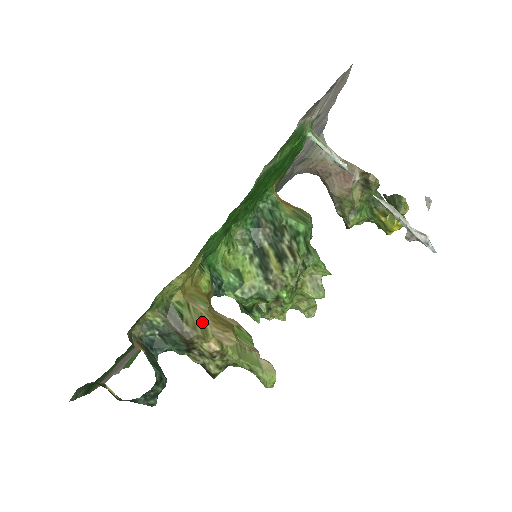
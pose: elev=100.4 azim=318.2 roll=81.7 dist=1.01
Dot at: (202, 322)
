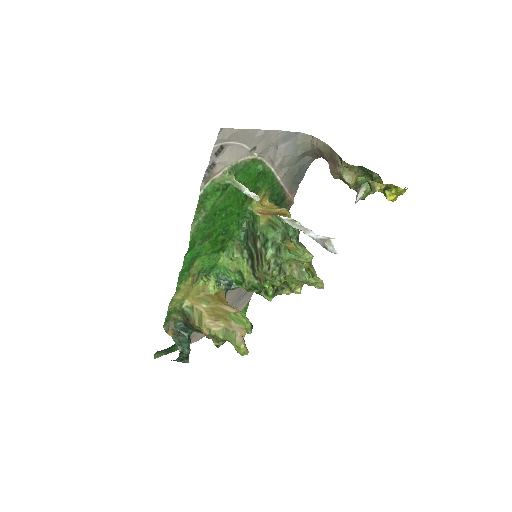
Dot at: (200, 317)
